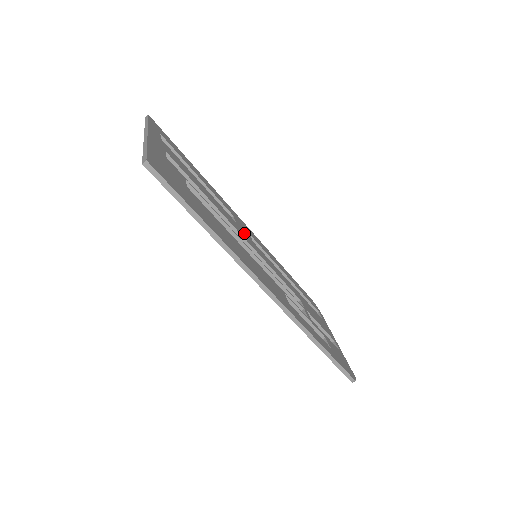
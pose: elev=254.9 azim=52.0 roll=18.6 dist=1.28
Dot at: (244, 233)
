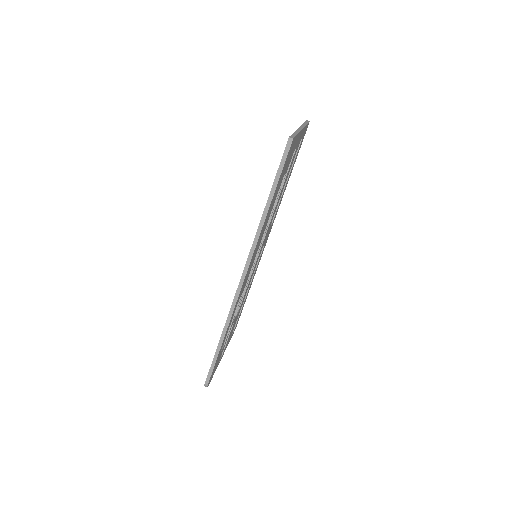
Dot at: occluded
